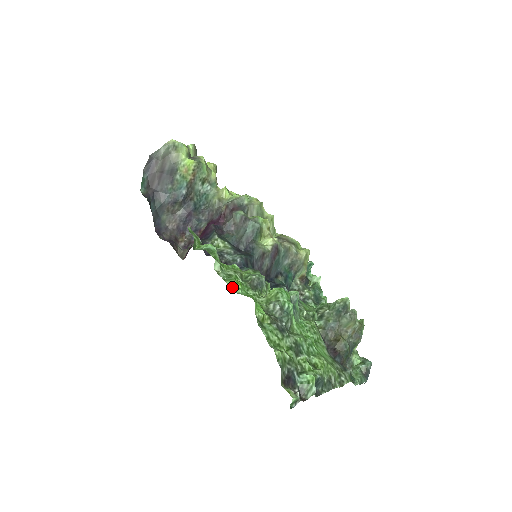
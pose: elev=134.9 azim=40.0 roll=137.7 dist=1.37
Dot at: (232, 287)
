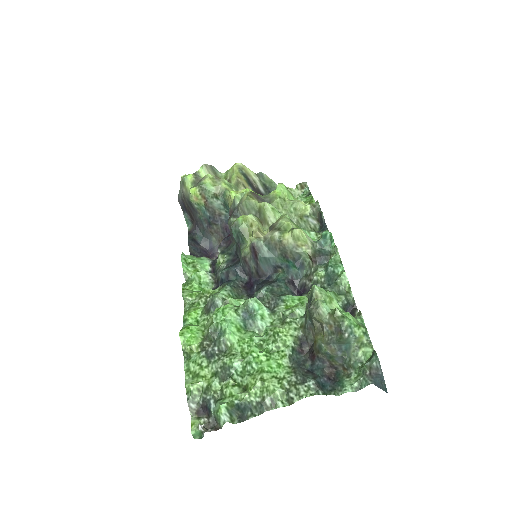
Dot at: (183, 320)
